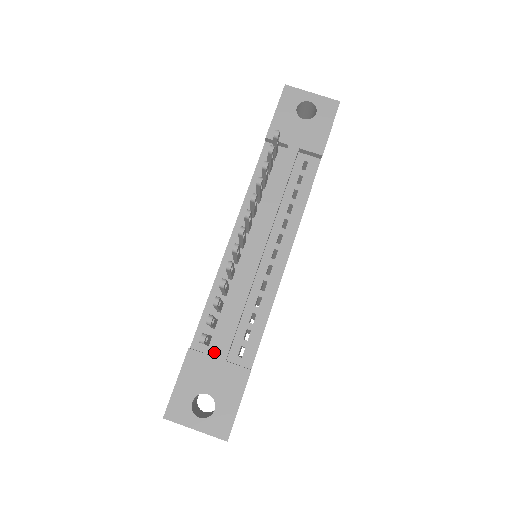
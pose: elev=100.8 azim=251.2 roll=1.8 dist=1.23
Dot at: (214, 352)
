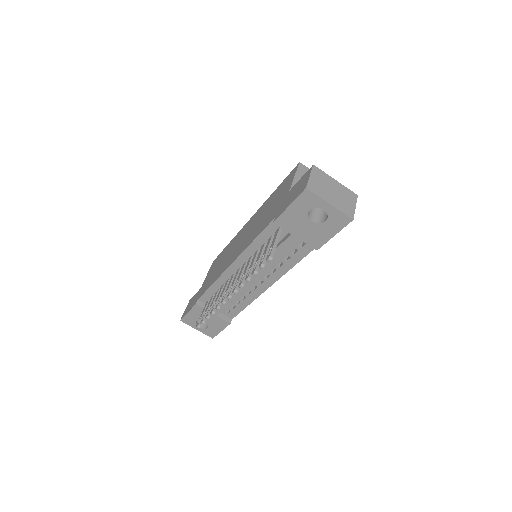
Dot at: occluded
